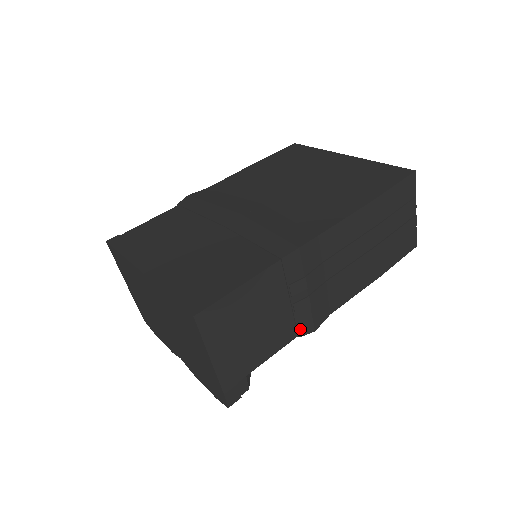
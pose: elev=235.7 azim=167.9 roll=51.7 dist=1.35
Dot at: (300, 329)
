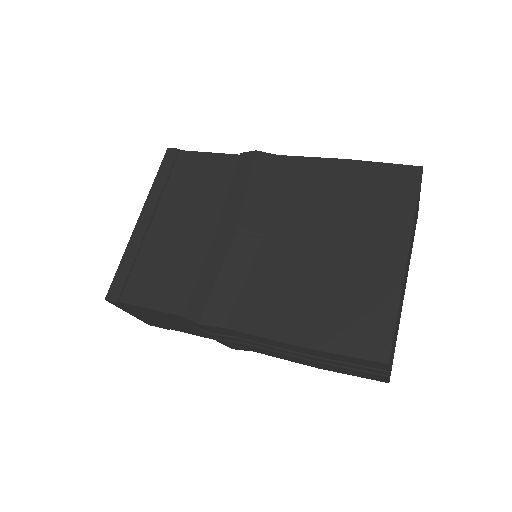
Dot at: (218, 341)
